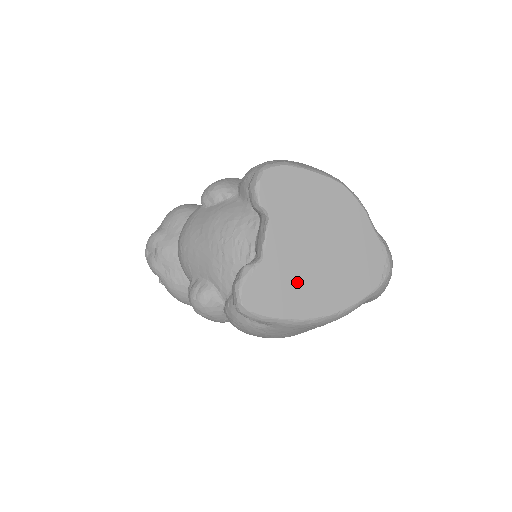
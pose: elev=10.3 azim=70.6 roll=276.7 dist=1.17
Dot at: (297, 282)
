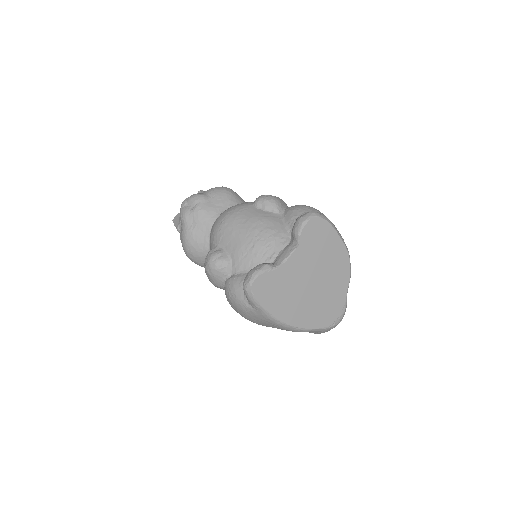
Dot at: (288, 294)
